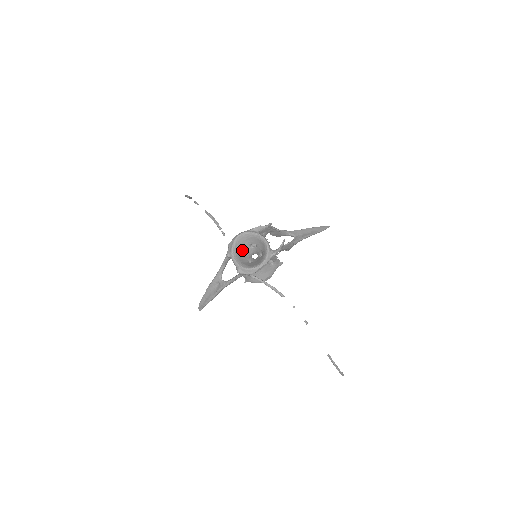
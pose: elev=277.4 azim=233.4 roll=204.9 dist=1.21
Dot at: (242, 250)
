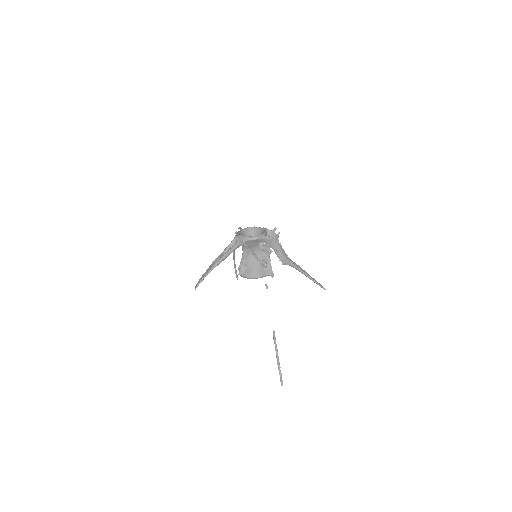
Dot at: occluded
